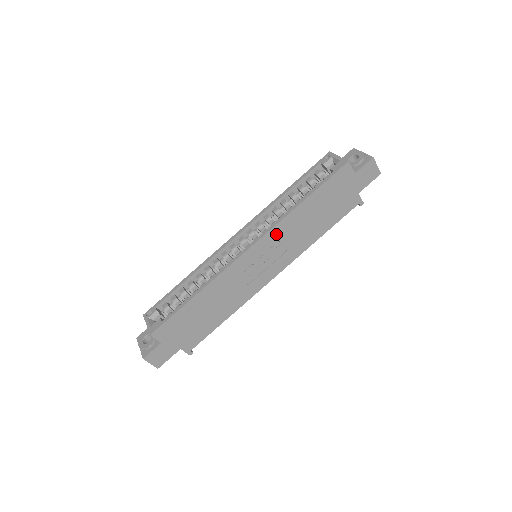
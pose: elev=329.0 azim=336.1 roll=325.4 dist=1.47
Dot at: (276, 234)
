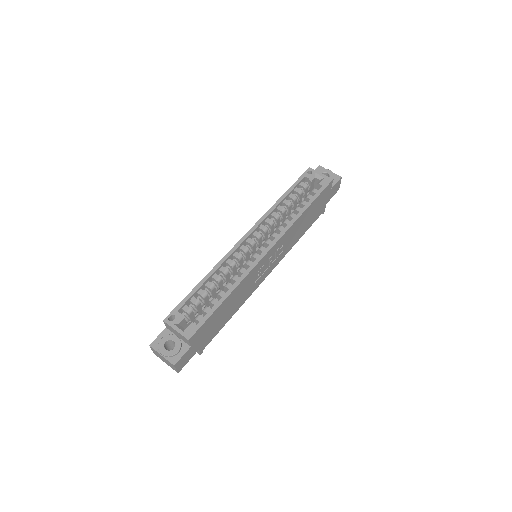
Dot at: (284, 238)
